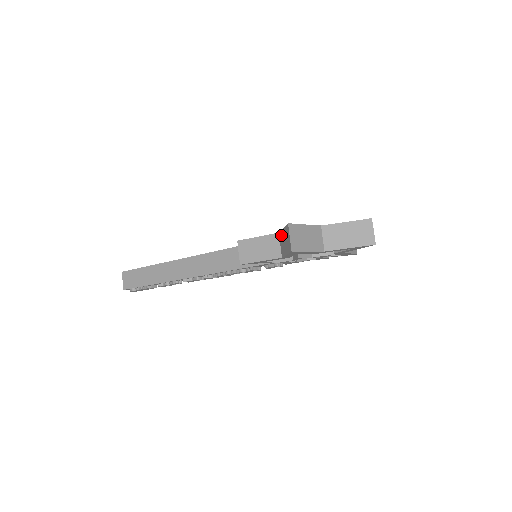
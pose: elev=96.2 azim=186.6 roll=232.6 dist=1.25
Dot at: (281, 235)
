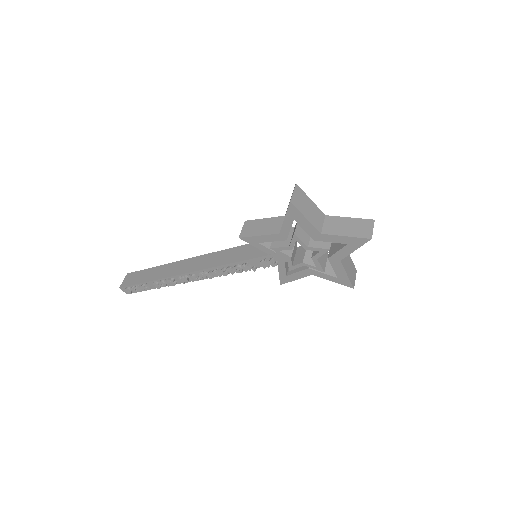
Dot at: (286, 211)
